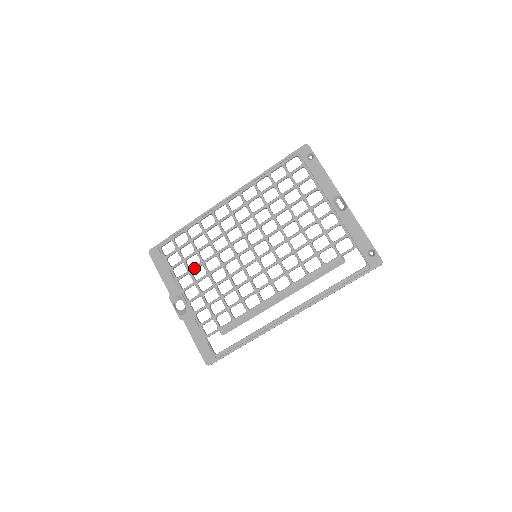
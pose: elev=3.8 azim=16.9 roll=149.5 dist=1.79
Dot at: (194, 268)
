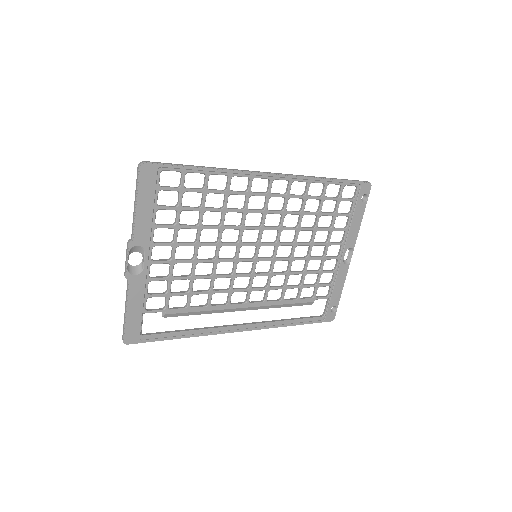
Dot at: (186, 227)
